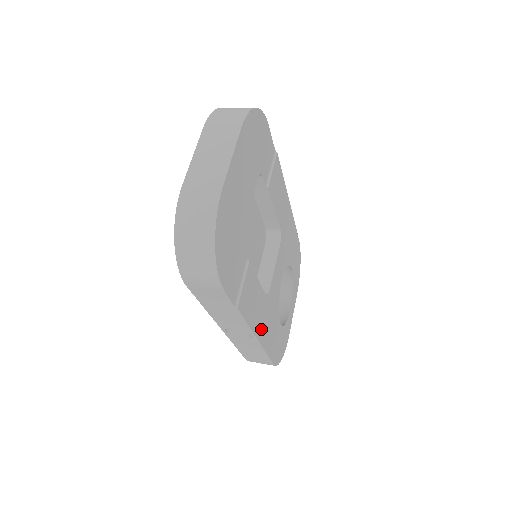
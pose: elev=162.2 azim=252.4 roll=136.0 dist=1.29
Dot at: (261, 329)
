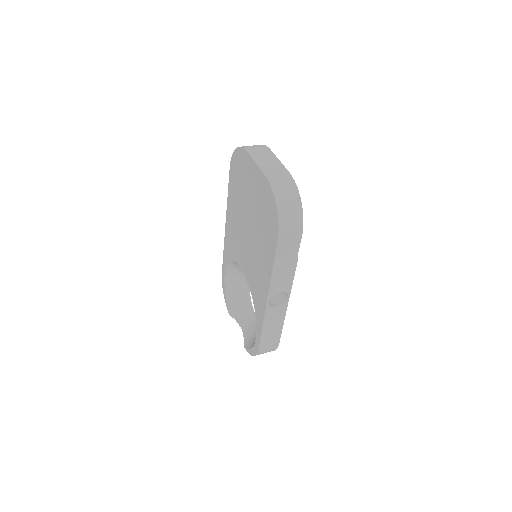
Dot at: occluded
